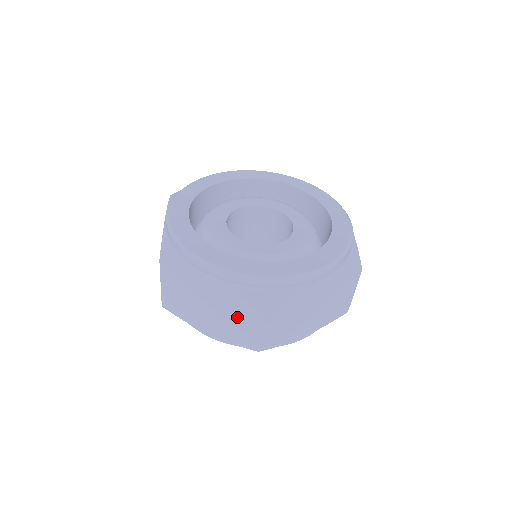
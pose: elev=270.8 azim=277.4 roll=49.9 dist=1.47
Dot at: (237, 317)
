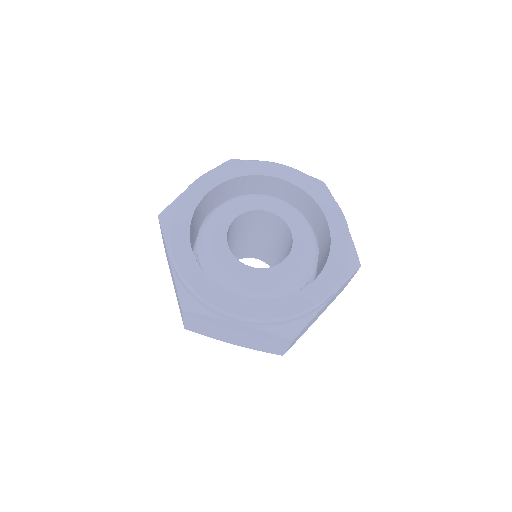
Dot at: (177, 297)
